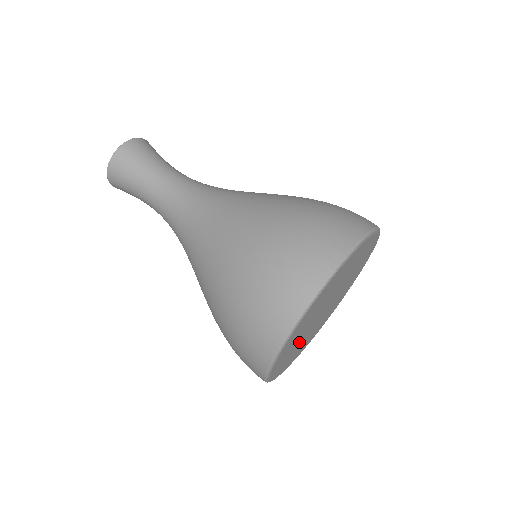
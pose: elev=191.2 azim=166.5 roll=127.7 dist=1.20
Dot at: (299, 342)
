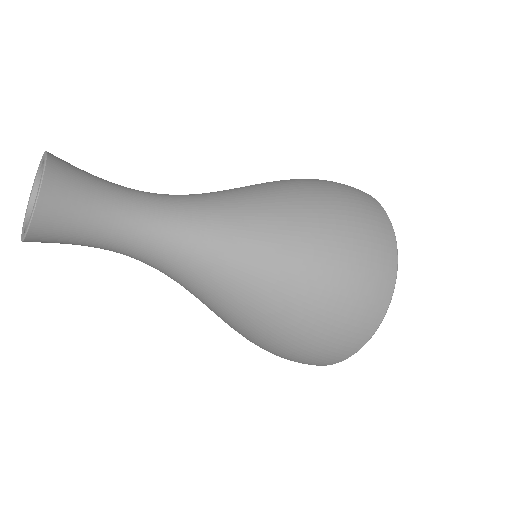
Dot at: occluded
